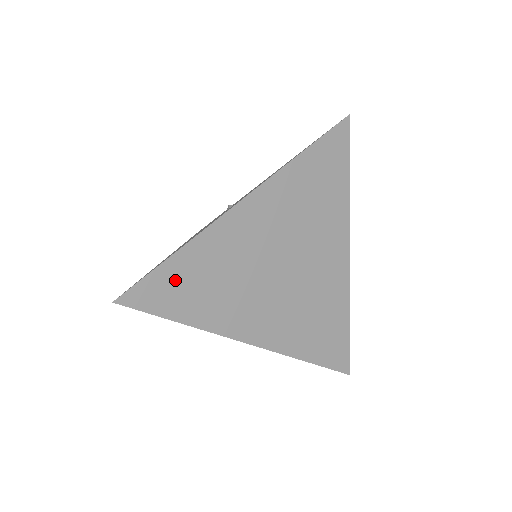
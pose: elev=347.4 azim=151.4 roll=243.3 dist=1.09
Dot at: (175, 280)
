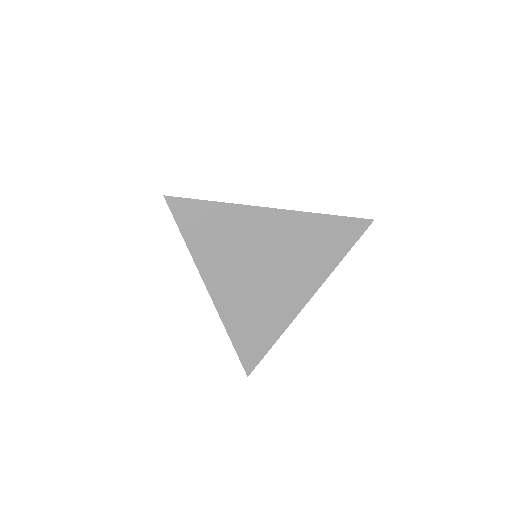
Dot at: (203, 216)
